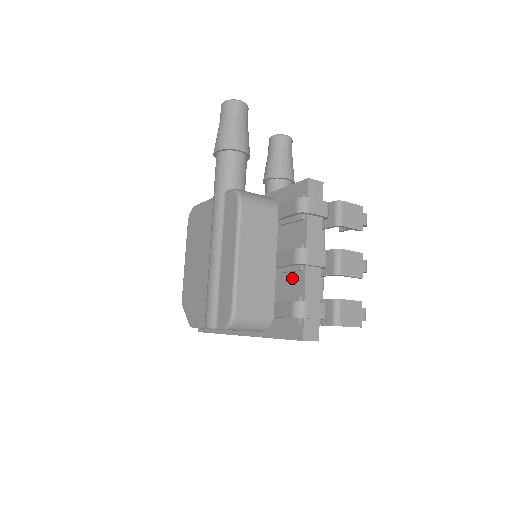
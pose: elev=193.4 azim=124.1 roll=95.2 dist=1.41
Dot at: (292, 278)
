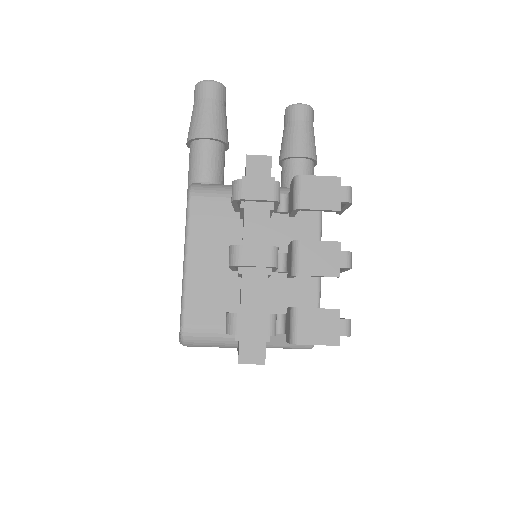
Dot at: occluded
